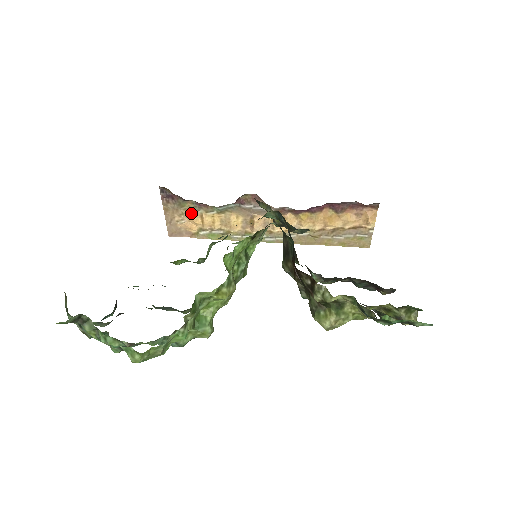
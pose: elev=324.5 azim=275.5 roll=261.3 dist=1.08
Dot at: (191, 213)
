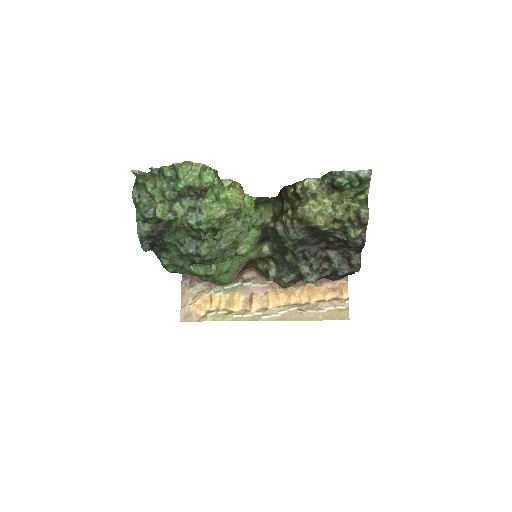
Dot at: (203, 295)
